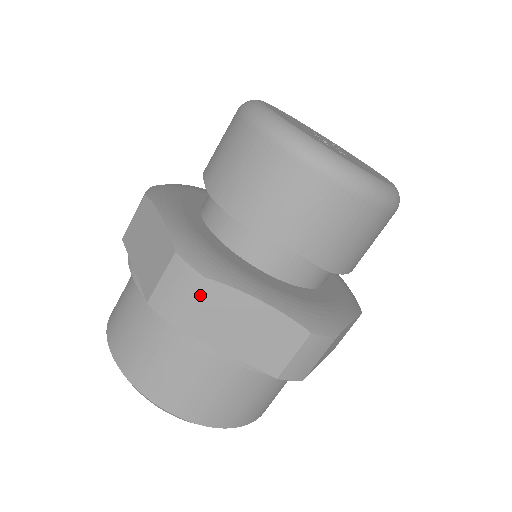
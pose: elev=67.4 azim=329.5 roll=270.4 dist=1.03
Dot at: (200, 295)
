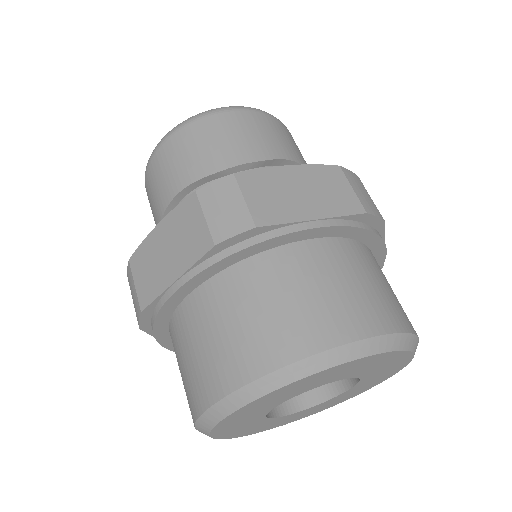
Dot at: (135, 272)
